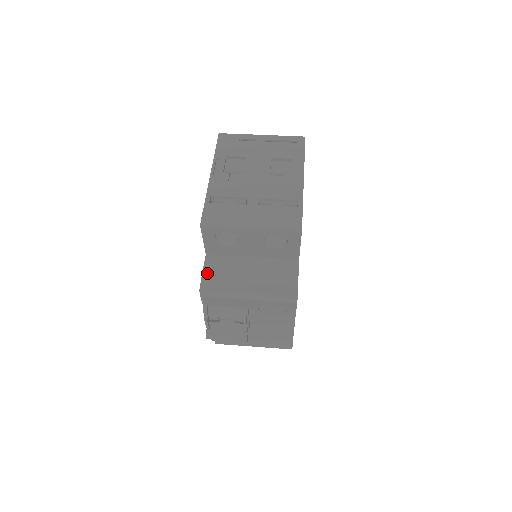
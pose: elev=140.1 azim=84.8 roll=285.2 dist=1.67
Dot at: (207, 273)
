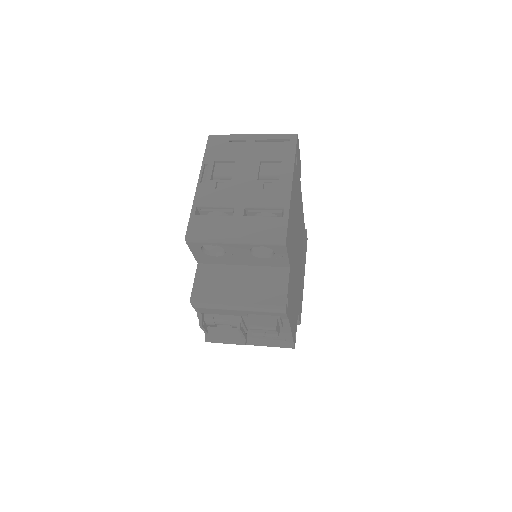
Dot at: (198, 283)
